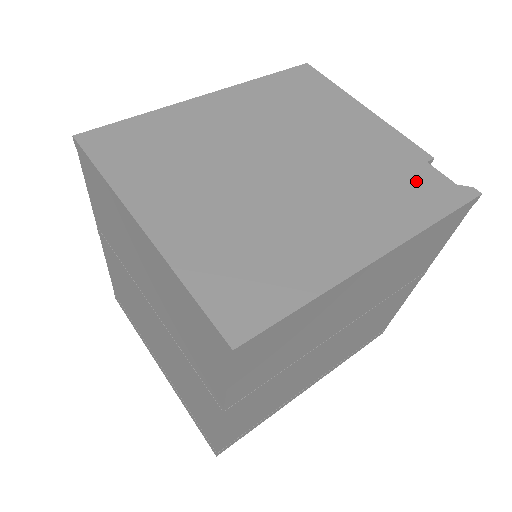
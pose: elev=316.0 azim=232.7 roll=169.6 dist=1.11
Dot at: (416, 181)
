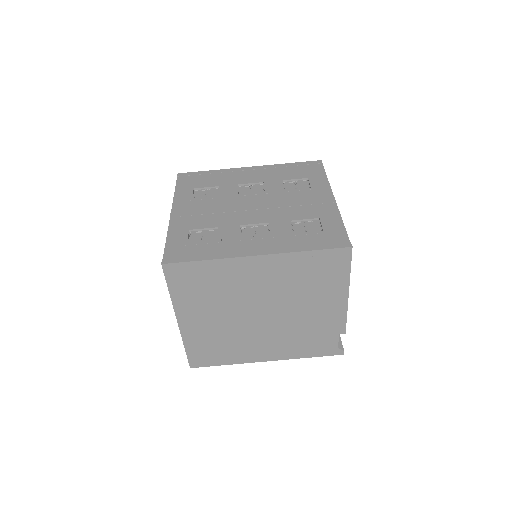
Dot at: (321, 341)
